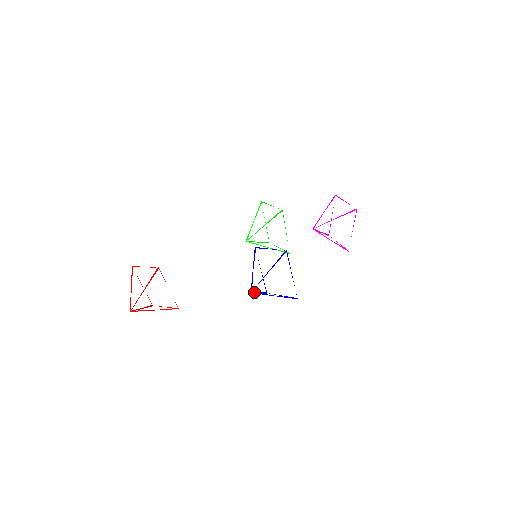
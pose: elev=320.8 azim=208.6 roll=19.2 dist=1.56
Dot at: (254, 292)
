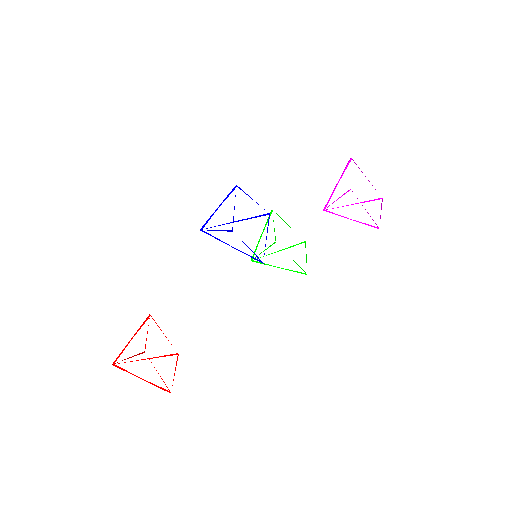
Dot at: occluded
